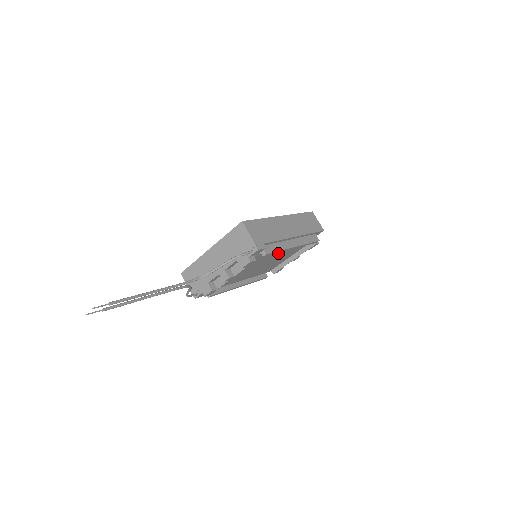
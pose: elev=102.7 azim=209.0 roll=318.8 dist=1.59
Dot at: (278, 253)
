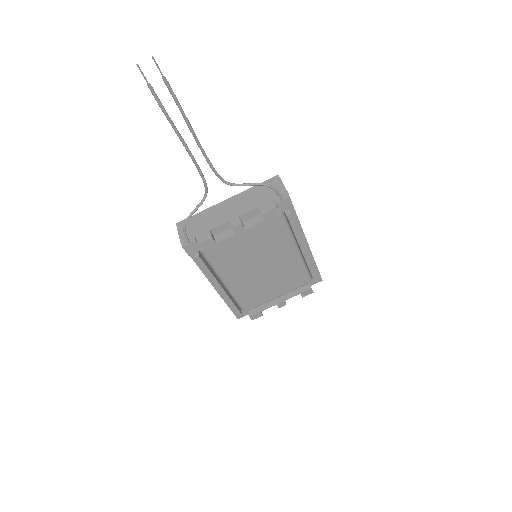
Dot at: (284, 255)
